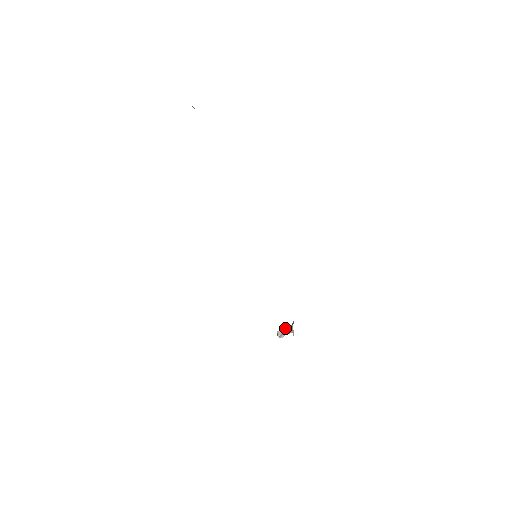
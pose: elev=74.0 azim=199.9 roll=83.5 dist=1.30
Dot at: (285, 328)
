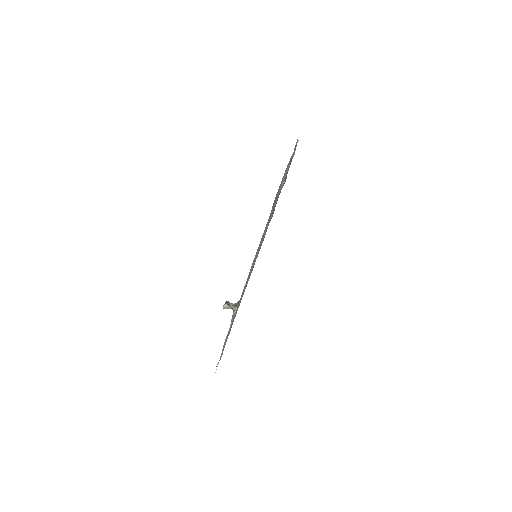
Dot at: (229, 303)
